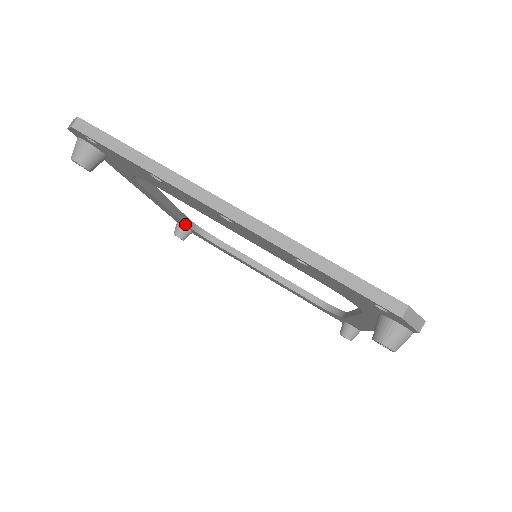
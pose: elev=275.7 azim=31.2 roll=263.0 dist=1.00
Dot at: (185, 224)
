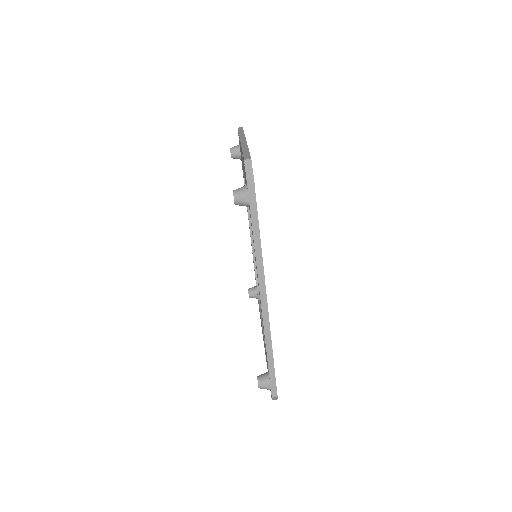
Dot at: (255, 272)
